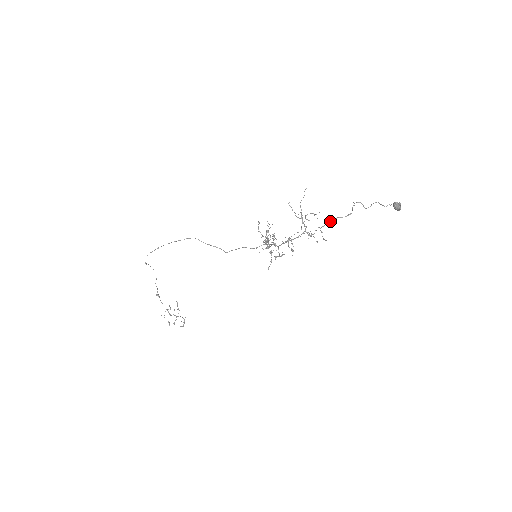
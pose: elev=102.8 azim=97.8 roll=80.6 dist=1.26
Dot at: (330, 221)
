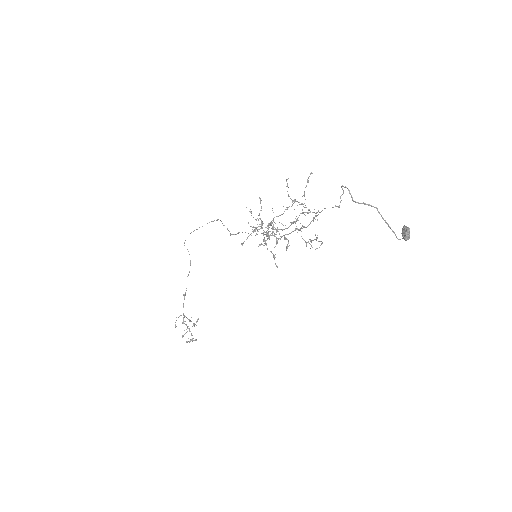
Dot at: occluded
